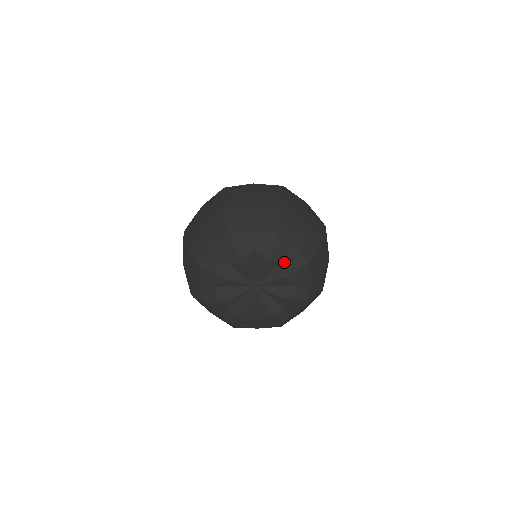
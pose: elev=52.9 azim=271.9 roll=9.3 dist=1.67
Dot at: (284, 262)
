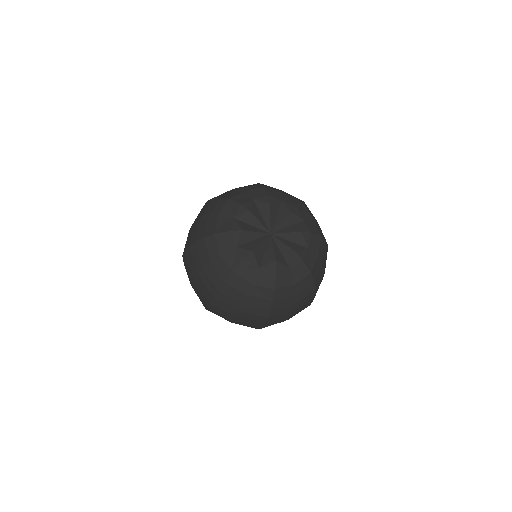
Dot at: (303, 222)
